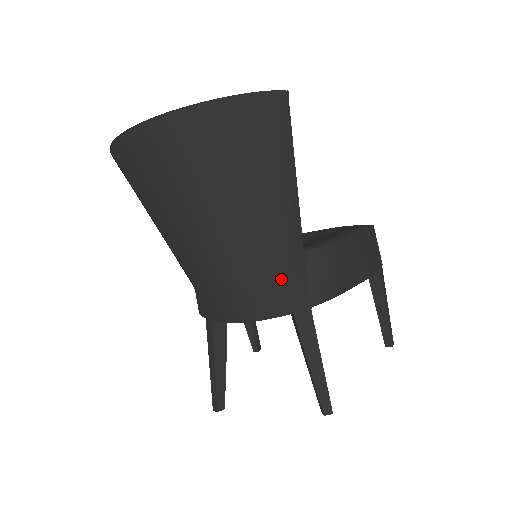
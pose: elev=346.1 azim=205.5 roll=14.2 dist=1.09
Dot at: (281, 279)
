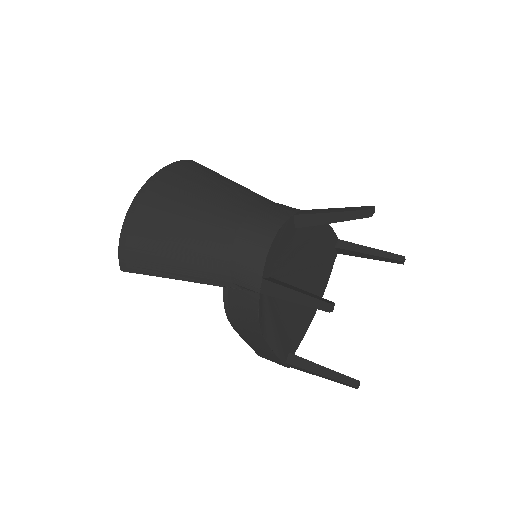
Dot at: (266, 205)
